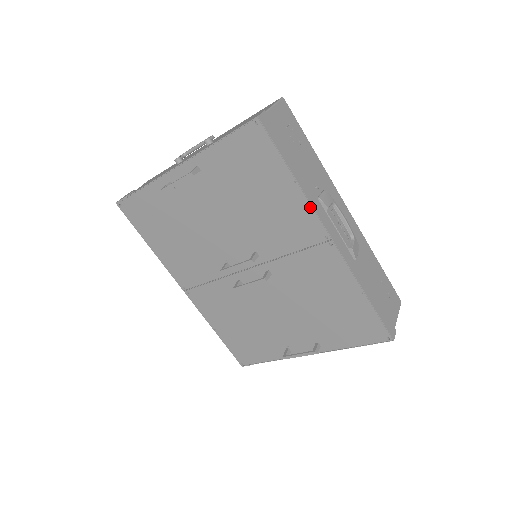
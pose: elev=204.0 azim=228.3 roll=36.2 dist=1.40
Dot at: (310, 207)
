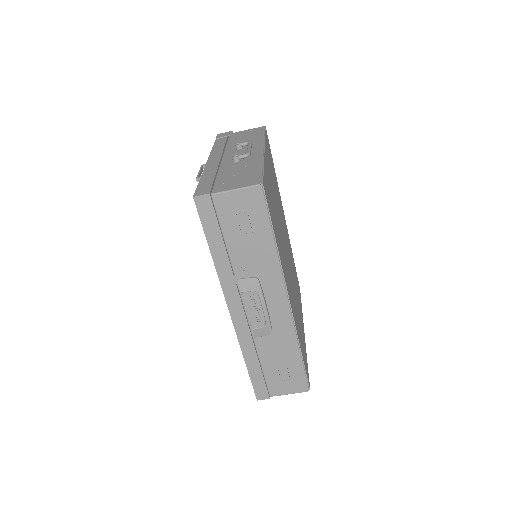
Dot at: (220, 281)
